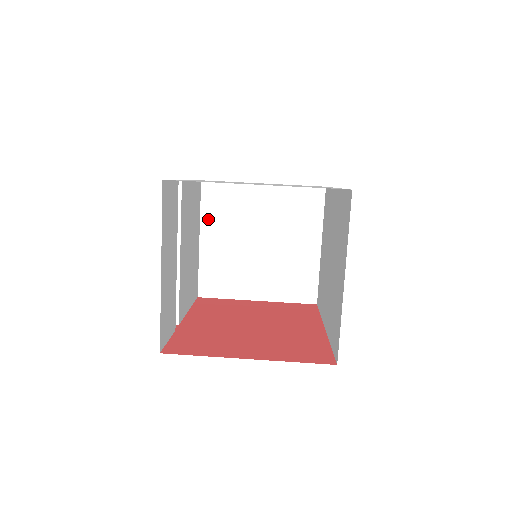
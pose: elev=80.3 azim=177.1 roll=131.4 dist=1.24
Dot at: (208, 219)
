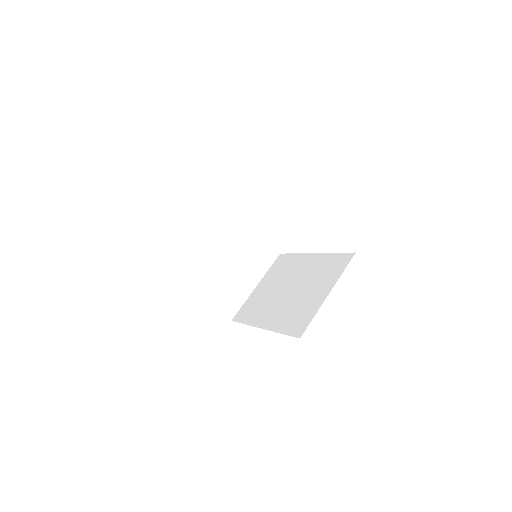
Dot at: (209, 217)
